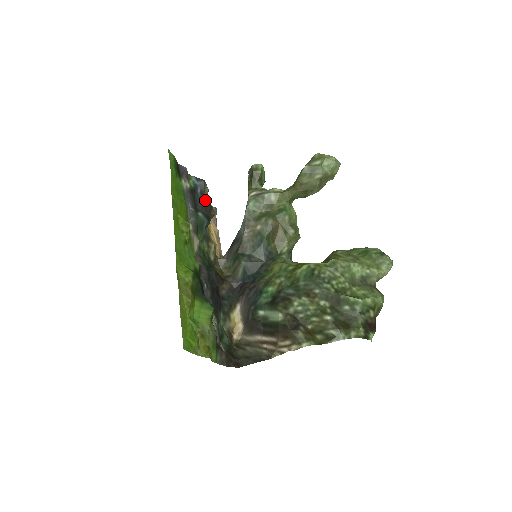
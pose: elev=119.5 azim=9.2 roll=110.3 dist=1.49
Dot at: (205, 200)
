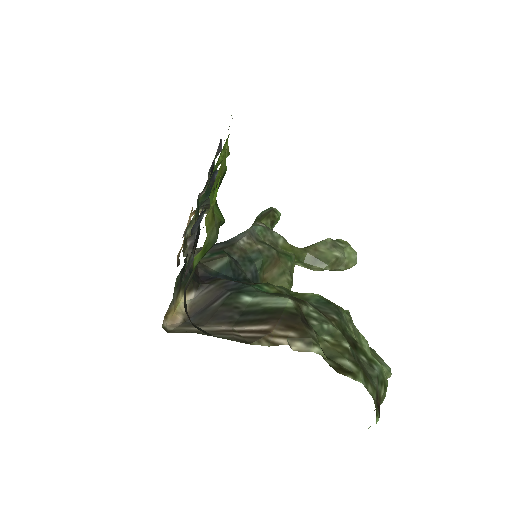
Dot at: occluded
